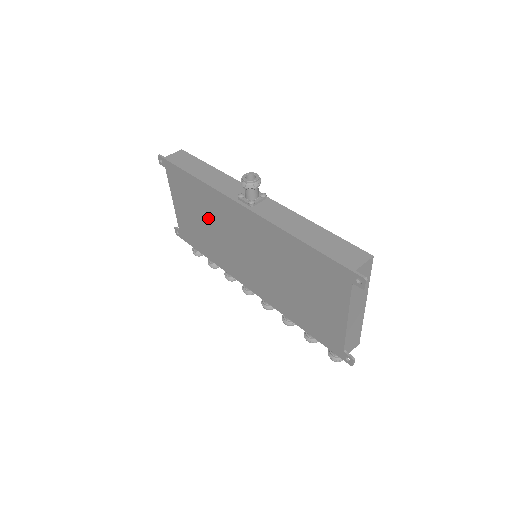
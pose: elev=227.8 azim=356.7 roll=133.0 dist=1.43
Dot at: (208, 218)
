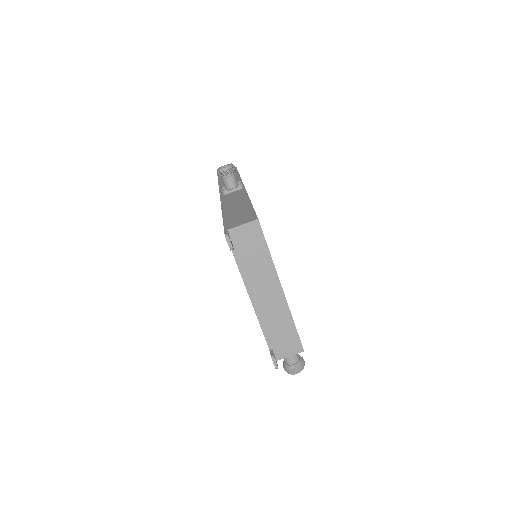
Dot at: occluded
